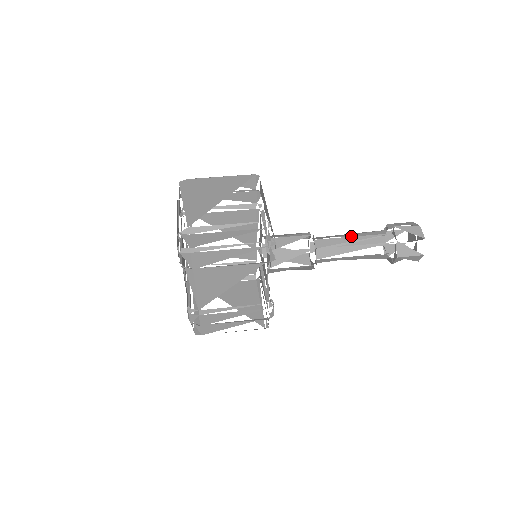
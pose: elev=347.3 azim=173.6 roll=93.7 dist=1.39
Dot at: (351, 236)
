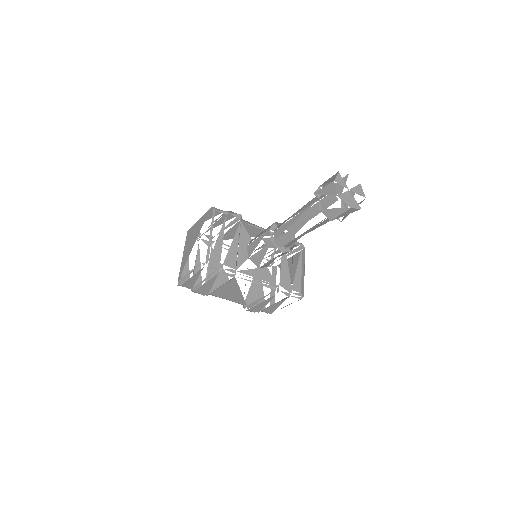
Dot at: occluded
